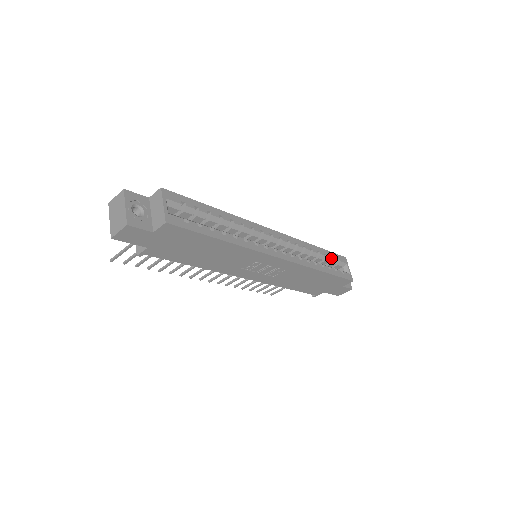
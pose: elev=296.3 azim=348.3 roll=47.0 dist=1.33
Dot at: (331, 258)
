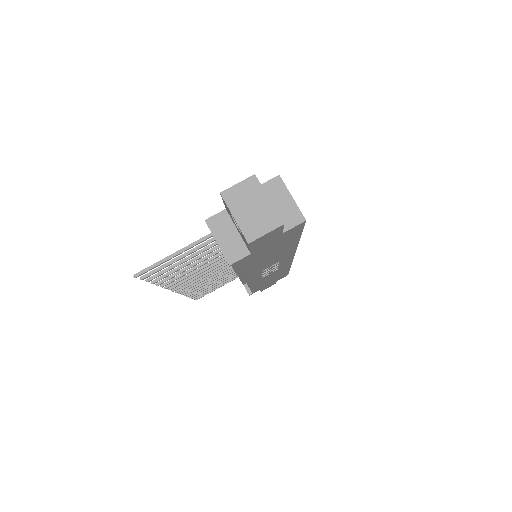
Dot at: occluded
